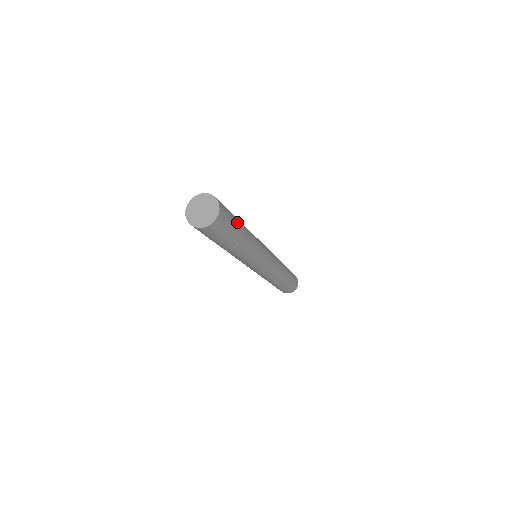
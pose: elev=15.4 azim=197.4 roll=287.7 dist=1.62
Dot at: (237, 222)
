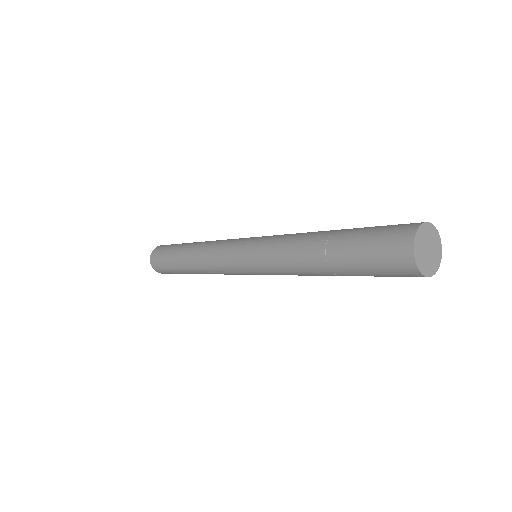
Dot at: occluded
